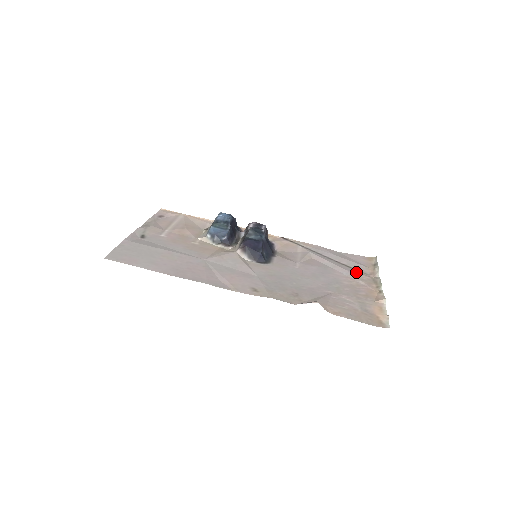
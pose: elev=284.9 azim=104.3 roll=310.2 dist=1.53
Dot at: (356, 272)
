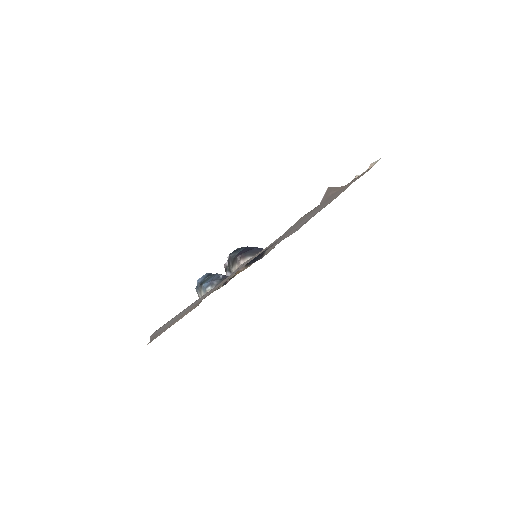
Dot at: (322, 208)
